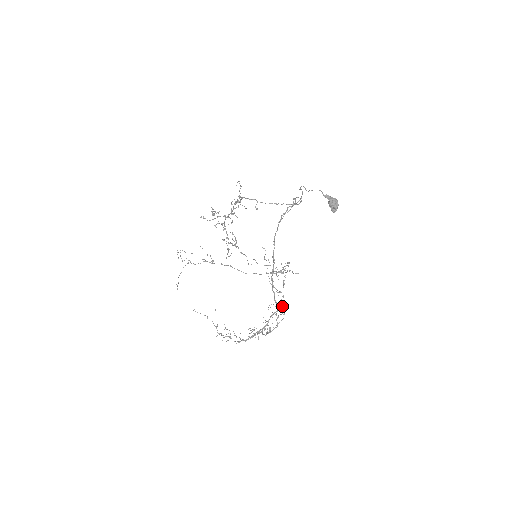
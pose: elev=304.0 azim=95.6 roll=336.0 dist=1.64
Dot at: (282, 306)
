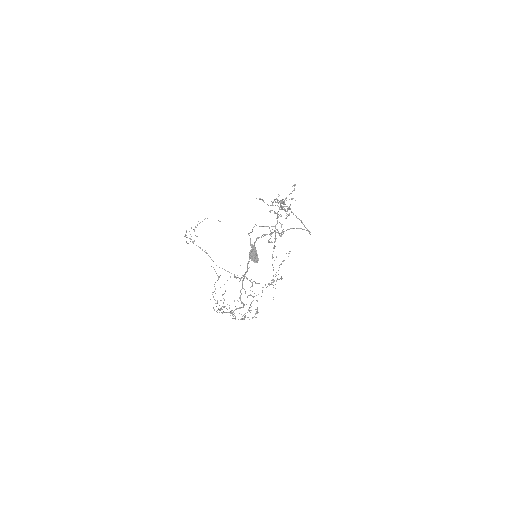
Dot at: occluded
